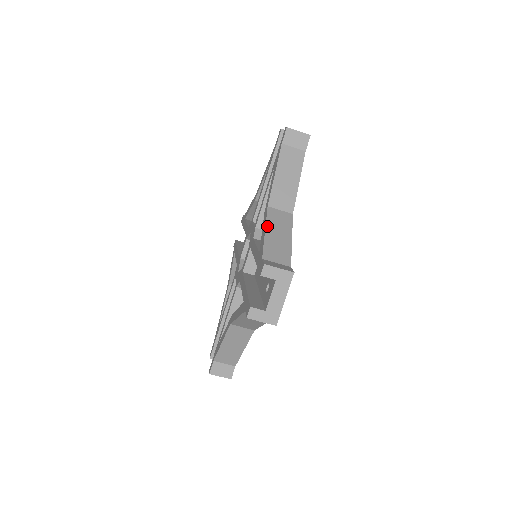
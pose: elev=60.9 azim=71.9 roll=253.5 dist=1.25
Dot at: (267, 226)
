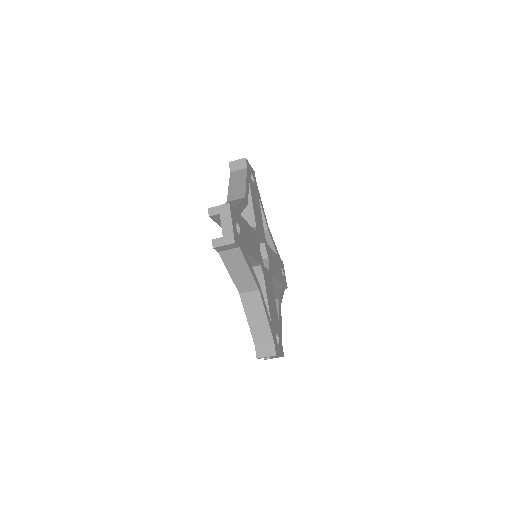
Dot at: (246, 315)
